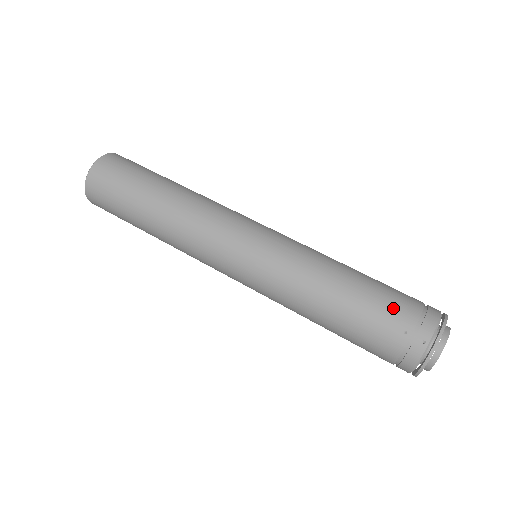
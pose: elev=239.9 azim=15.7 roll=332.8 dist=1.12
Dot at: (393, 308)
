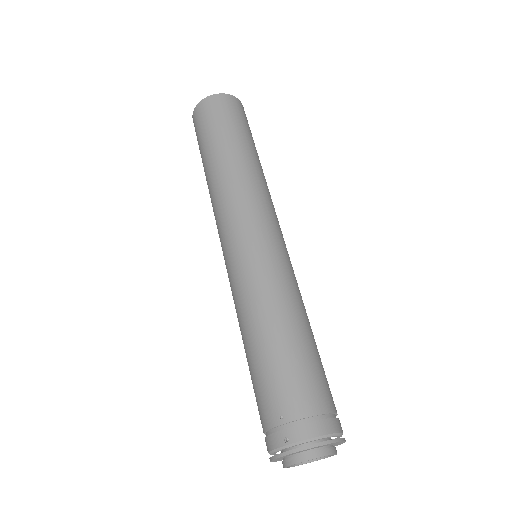
Dot at: (292, 389)
